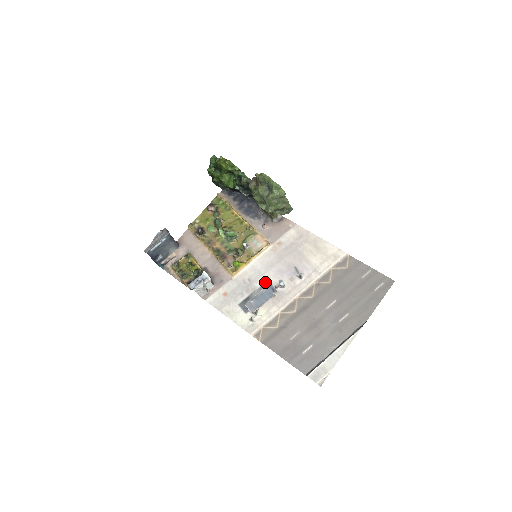
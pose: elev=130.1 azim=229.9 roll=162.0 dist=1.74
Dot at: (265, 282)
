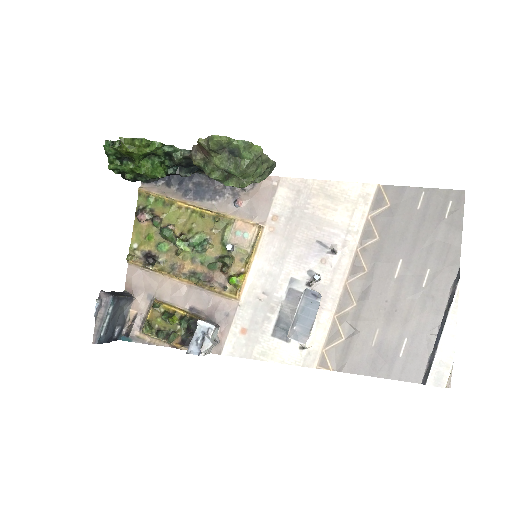
Dot at: (289, 285)
